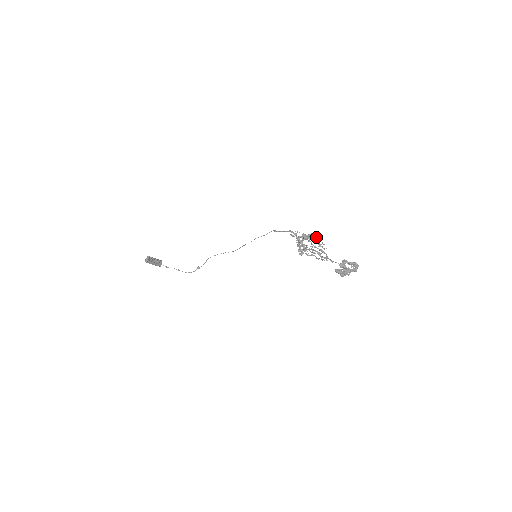
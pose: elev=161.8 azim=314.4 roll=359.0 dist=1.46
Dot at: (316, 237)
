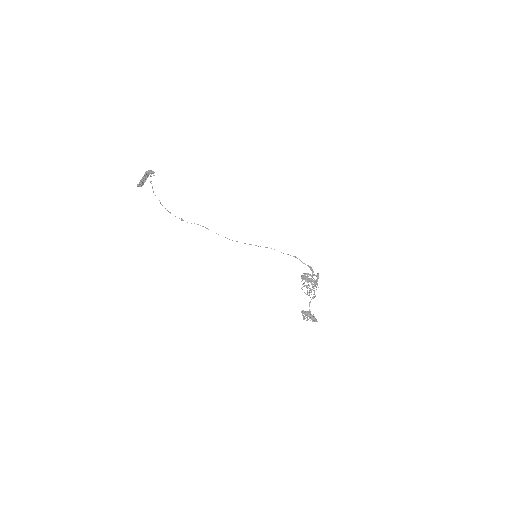
Dot at: (317, 284)
